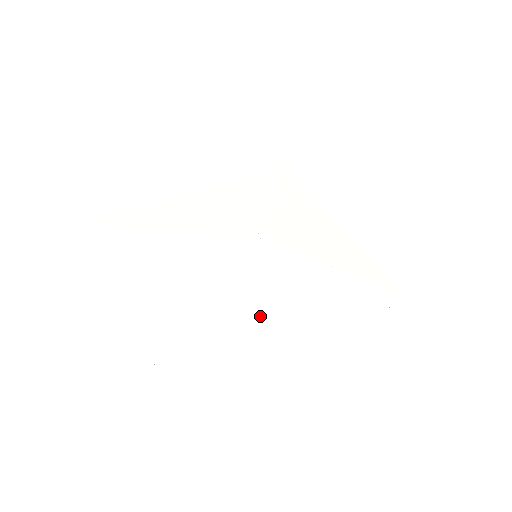
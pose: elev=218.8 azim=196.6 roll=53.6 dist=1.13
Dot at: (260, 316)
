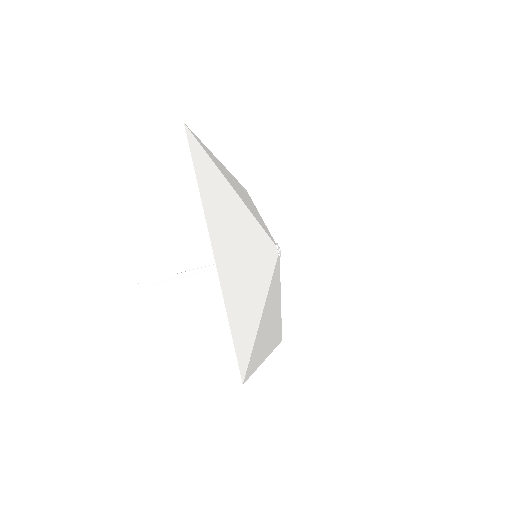
Dot at: (268, 309)
